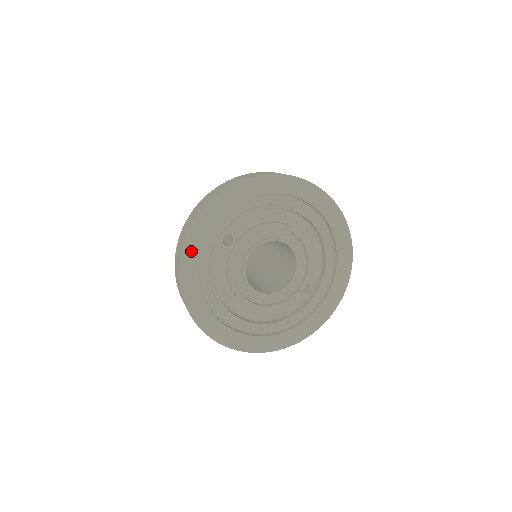
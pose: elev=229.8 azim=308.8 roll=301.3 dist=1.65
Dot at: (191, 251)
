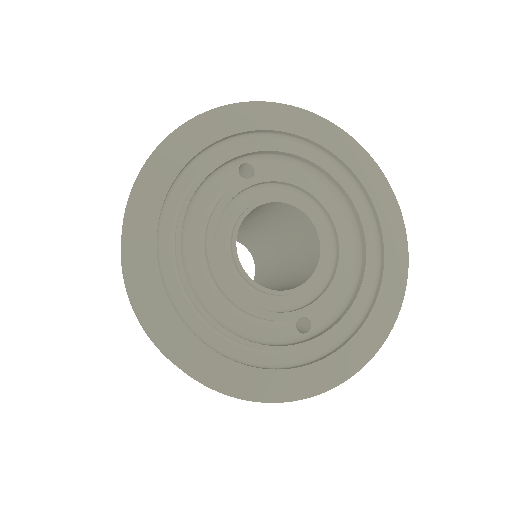
Dot at: (195, 134)
